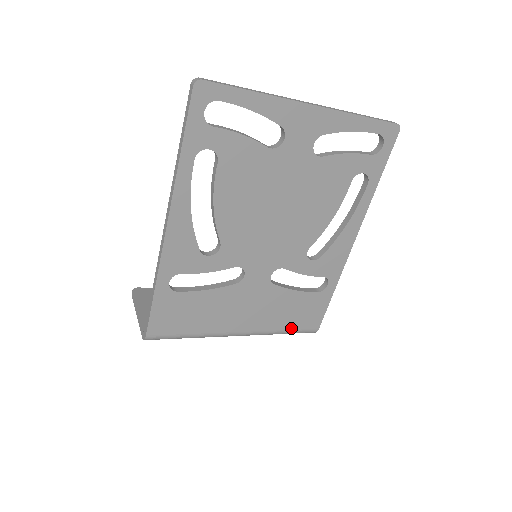
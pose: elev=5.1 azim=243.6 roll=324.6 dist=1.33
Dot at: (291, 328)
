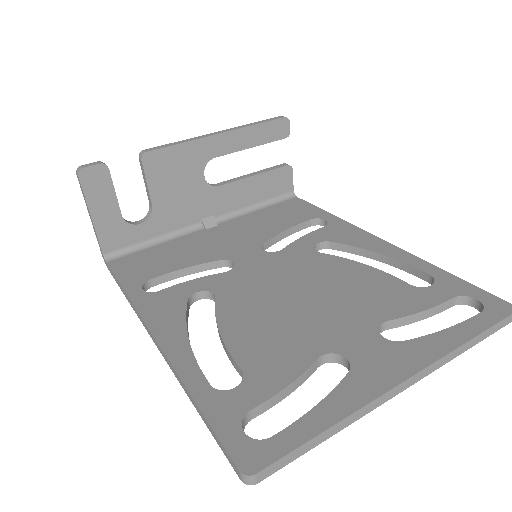
Dot at: occluded
